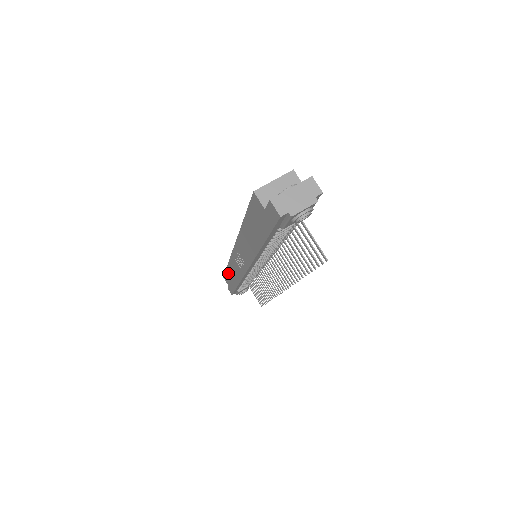
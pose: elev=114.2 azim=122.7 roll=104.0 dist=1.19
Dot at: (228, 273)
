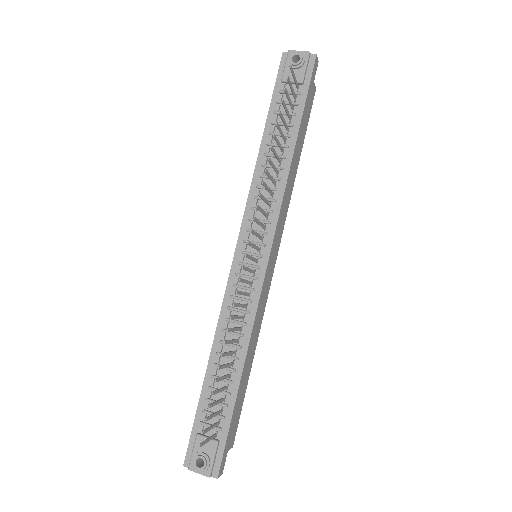
Dot at: occluded
